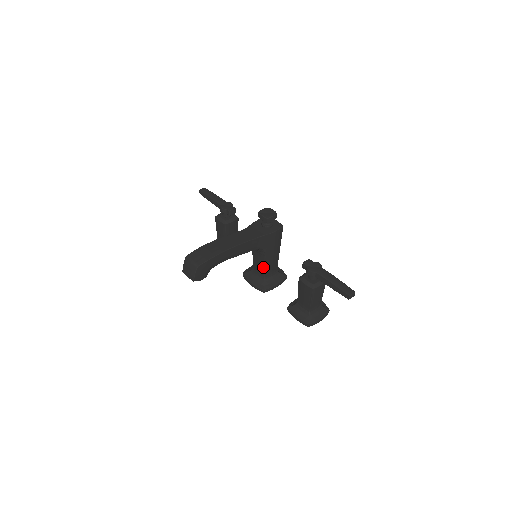
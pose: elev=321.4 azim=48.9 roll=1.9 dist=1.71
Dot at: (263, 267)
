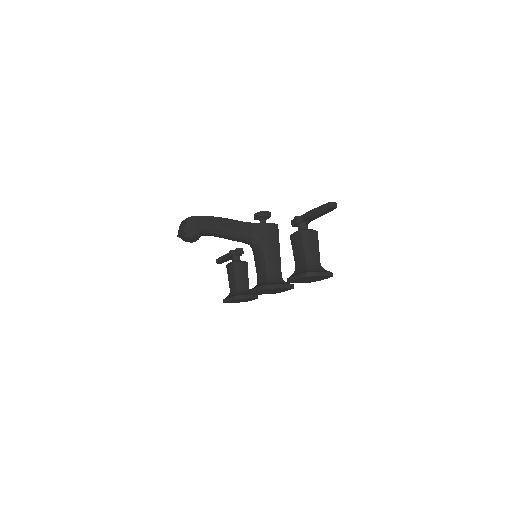
Dot at: (264, 266)
